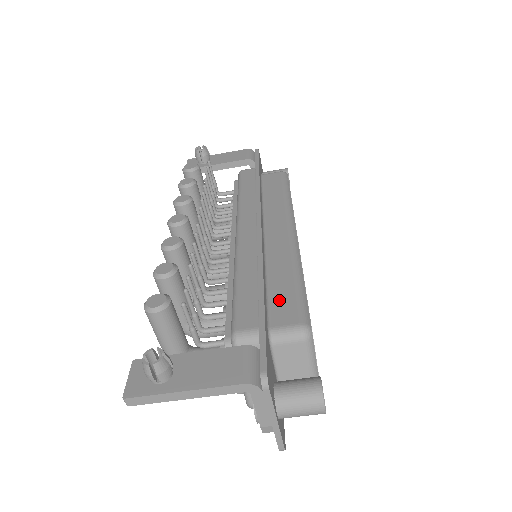
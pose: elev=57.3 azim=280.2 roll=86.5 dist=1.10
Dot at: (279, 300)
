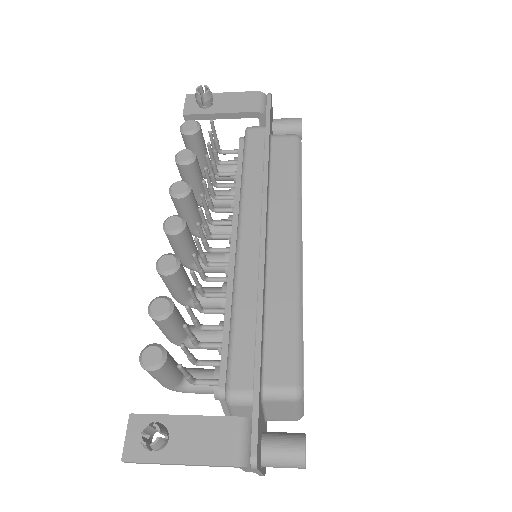
Dot at: (275, 349)
